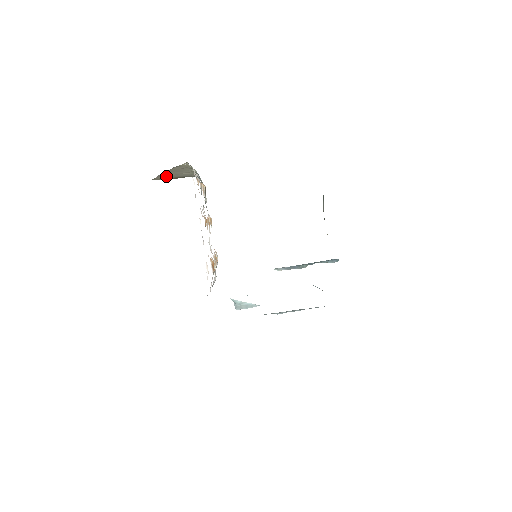
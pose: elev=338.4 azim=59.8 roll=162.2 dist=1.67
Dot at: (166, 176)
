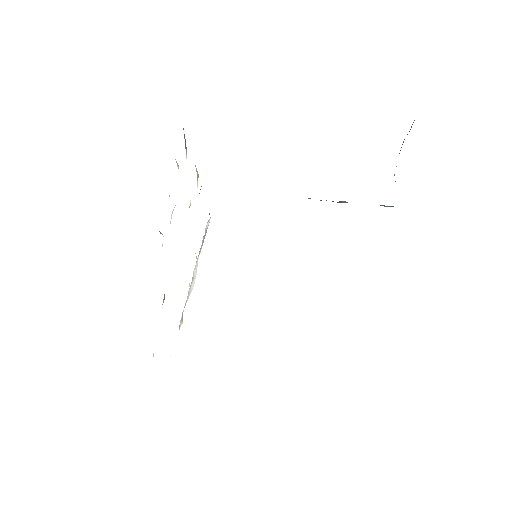
Dot at: occluded
